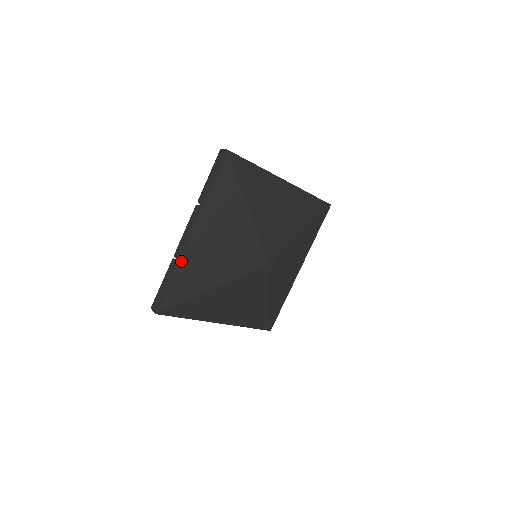
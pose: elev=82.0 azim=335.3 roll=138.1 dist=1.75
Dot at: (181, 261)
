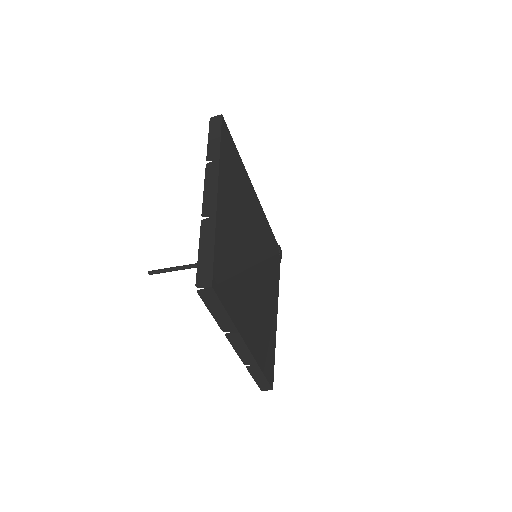
Dot at: (258, 361)
